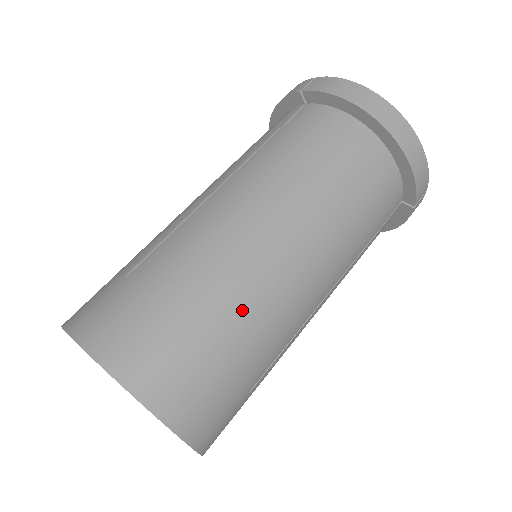
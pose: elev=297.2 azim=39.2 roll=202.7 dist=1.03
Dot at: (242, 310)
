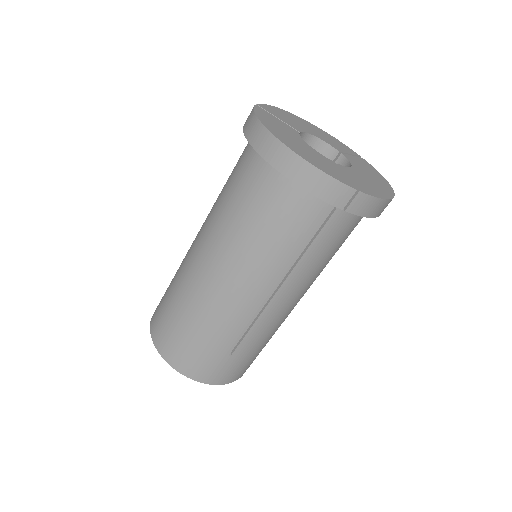
Dot at: occluded
